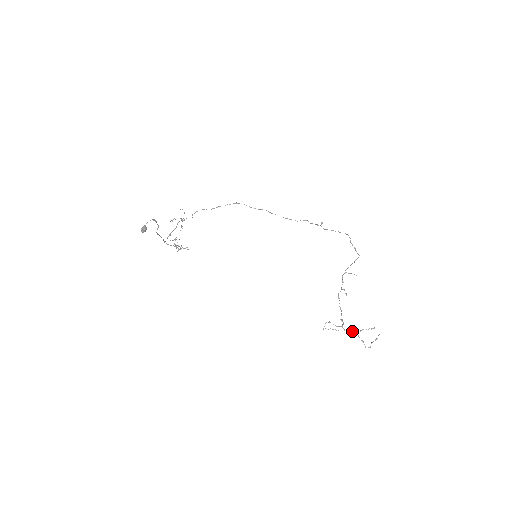
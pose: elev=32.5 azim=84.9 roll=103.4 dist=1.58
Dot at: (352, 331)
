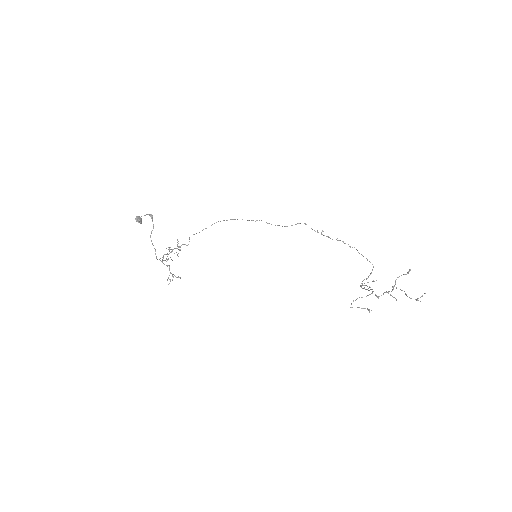
Dot at: (386, 292)
